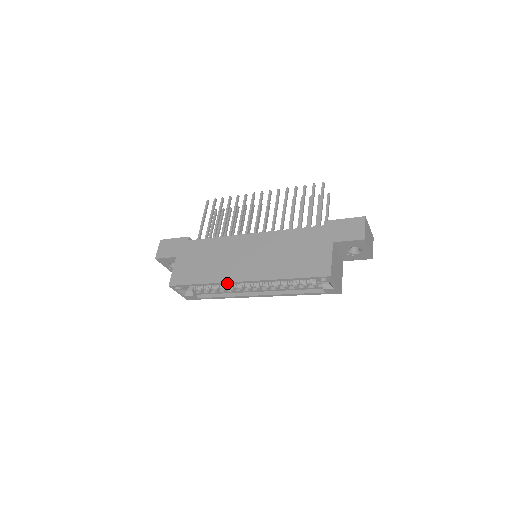
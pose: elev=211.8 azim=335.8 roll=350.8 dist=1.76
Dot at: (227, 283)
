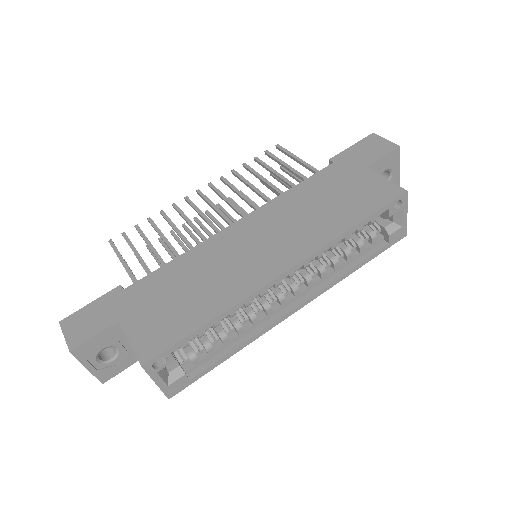
Dot at: (259, 291)
